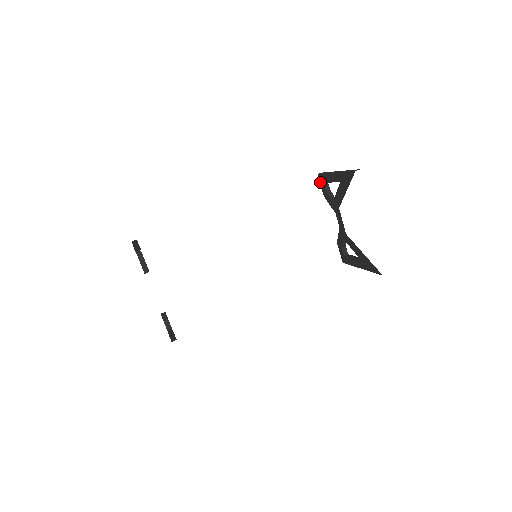
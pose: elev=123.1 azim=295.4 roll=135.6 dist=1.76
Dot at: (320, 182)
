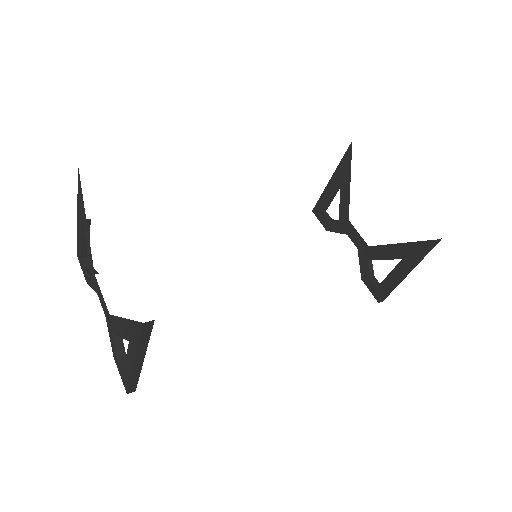
Dot at: (317, 217)
